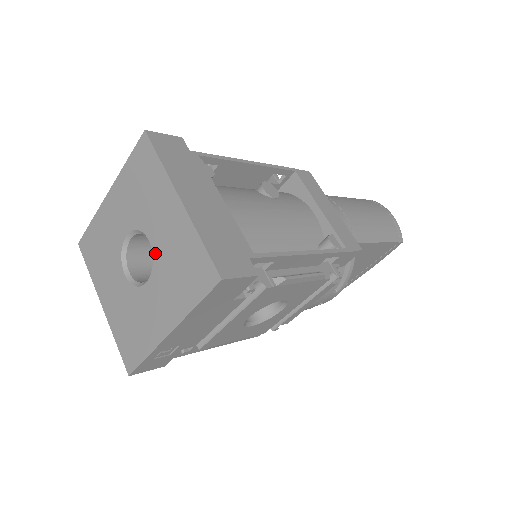
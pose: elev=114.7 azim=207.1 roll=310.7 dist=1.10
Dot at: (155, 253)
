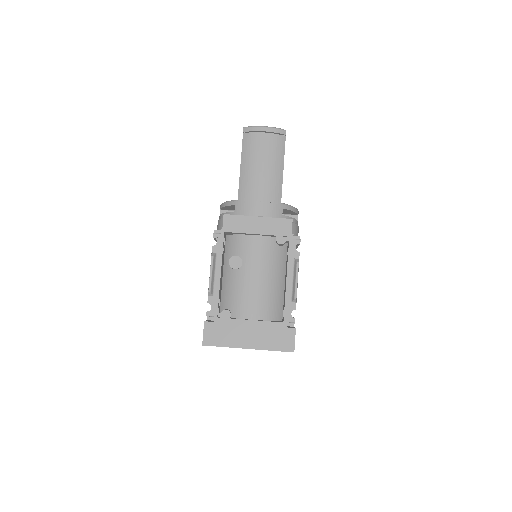
Dot at: occluded
